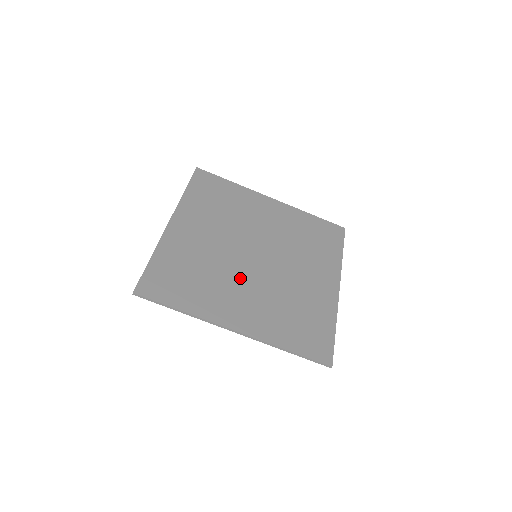
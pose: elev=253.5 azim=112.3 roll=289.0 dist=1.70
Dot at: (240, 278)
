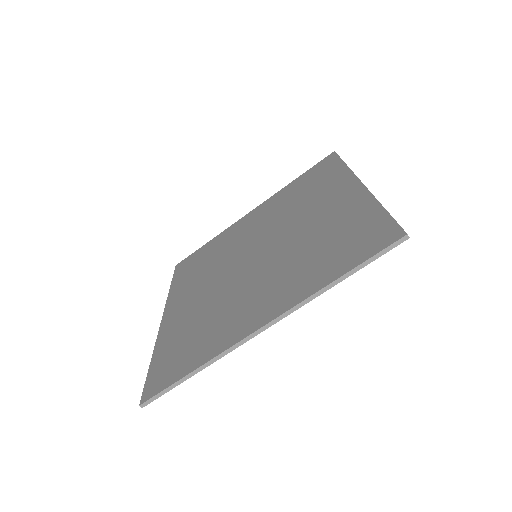
Dot at: (246, 285)
